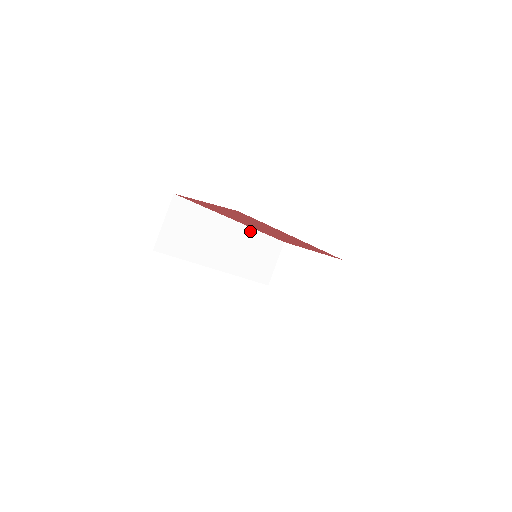
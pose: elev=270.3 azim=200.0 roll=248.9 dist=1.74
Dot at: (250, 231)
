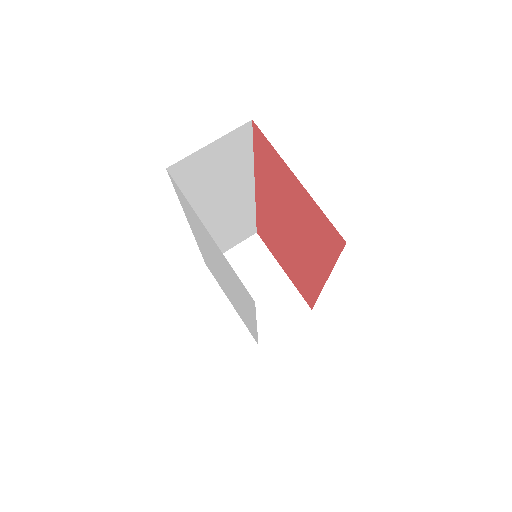
Dot at: (251, 206)
